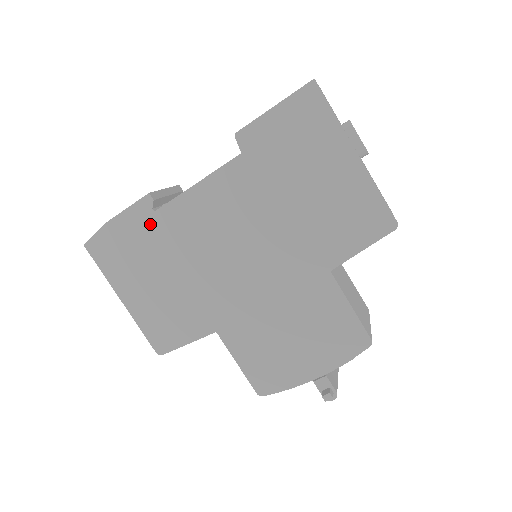
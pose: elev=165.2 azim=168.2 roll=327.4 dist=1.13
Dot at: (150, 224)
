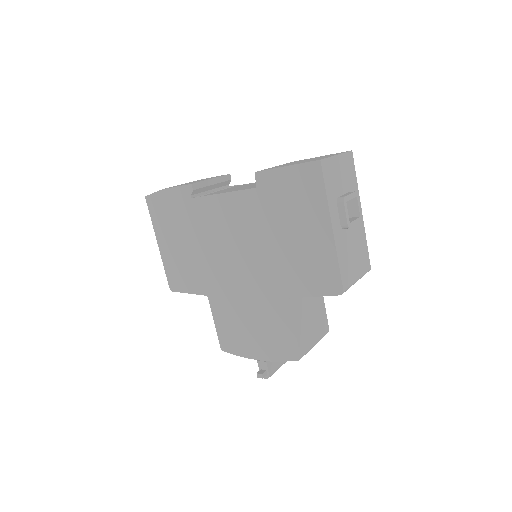
Dot at: (187, 205)
